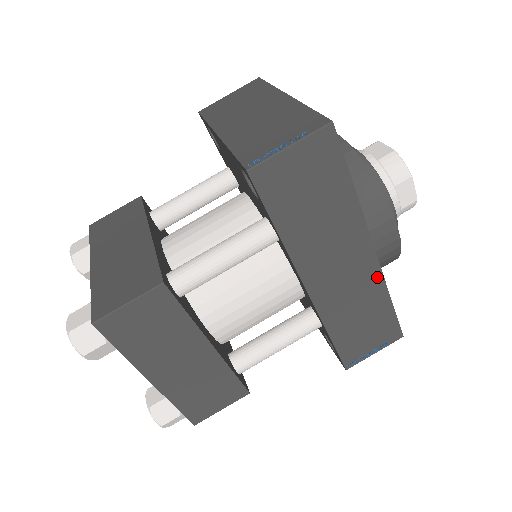
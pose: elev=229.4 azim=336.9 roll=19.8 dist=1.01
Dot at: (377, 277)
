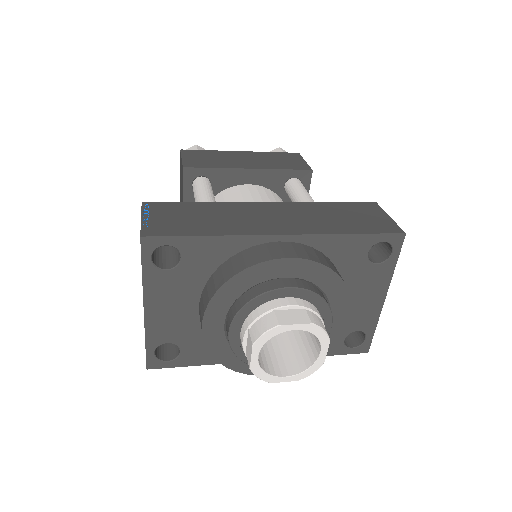
Dot at: occluded
